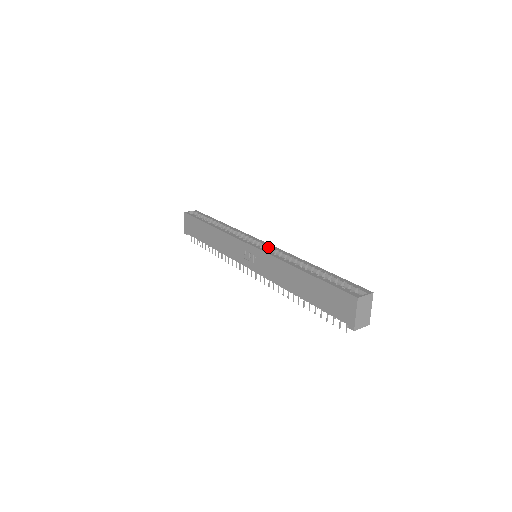
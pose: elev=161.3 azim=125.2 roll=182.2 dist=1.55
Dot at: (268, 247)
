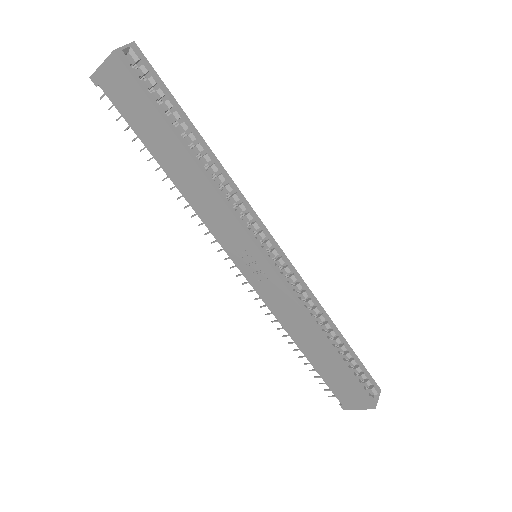
Dot at: (287, 267)
